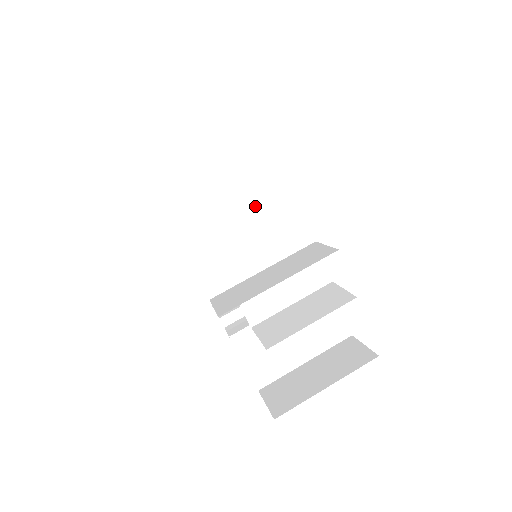
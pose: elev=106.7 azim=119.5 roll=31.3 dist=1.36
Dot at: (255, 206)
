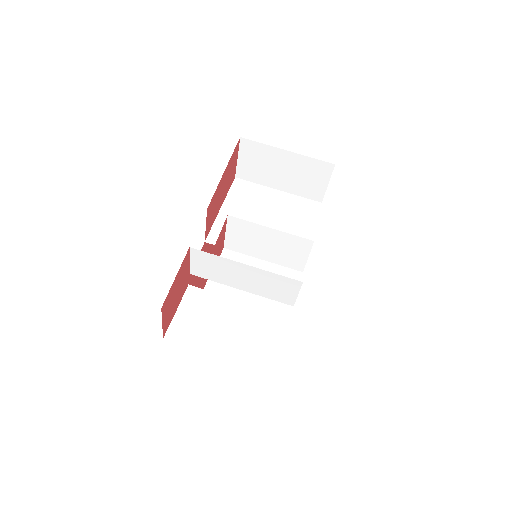
Dot at: (282, 225)
